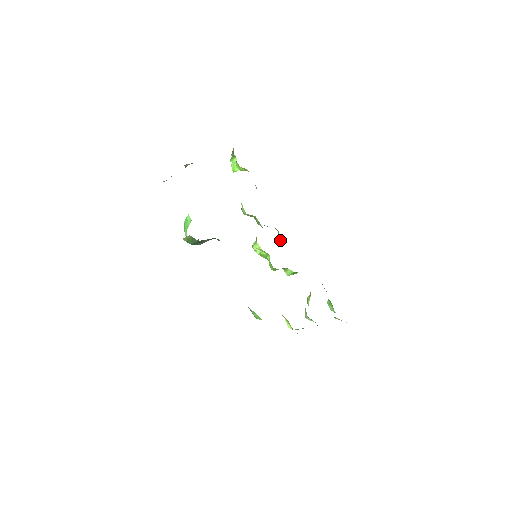
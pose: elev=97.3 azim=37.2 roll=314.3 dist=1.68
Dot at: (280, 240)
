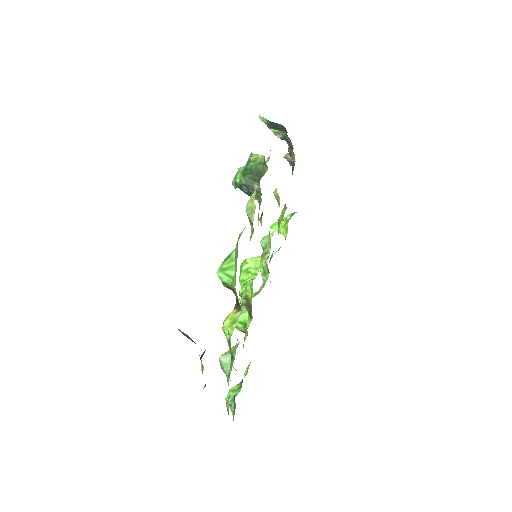
Dot at: occluded
